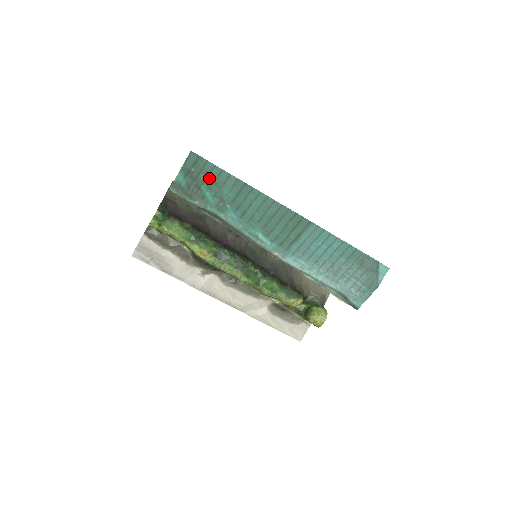
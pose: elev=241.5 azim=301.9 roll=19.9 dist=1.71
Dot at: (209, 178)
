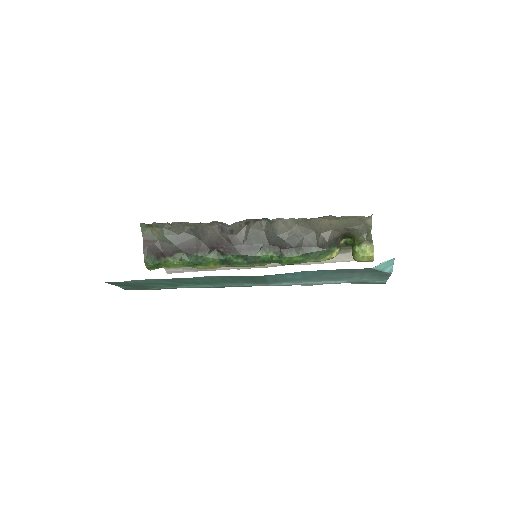
Dot at: (141, 284)
